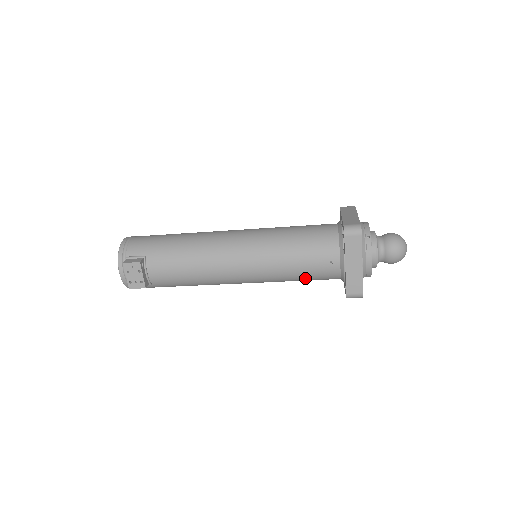
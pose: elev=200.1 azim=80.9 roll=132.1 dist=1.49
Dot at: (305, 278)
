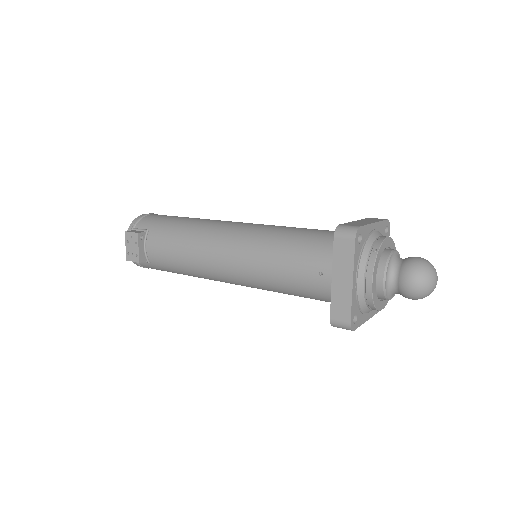
Dot at: (294, 290)
